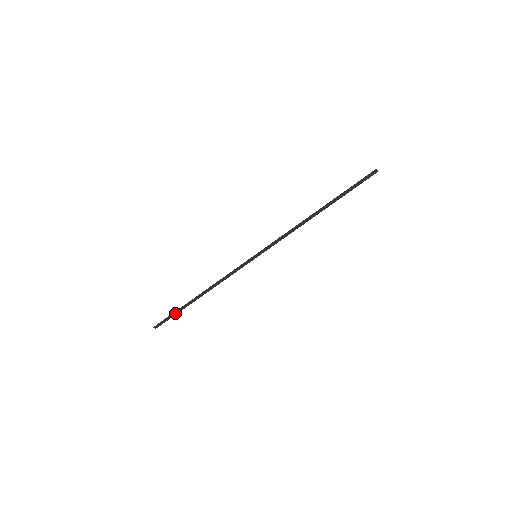
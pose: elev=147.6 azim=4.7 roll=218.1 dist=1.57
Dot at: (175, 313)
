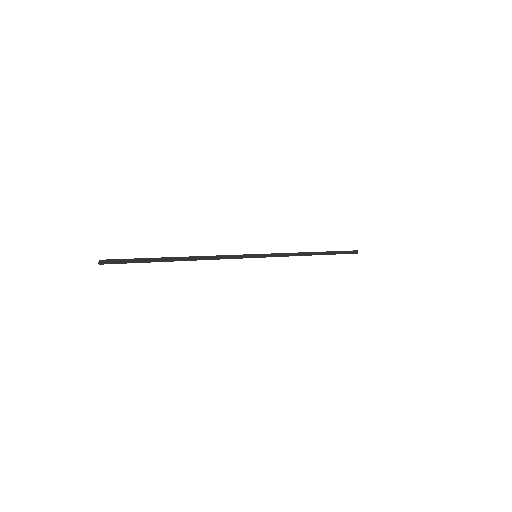
Dot at: (140, 260)
